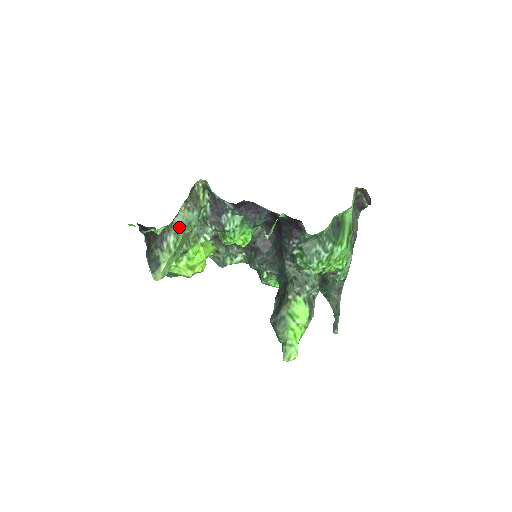
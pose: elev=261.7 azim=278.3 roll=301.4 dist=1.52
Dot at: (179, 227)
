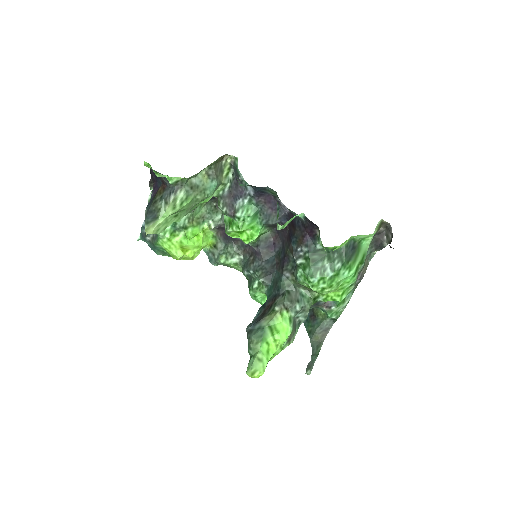
Dot at: (193, 188)
